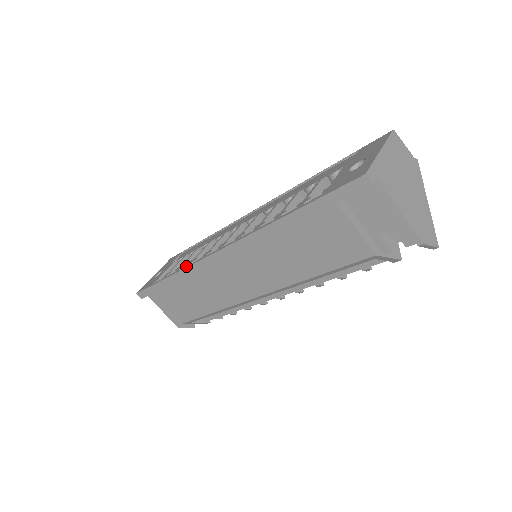
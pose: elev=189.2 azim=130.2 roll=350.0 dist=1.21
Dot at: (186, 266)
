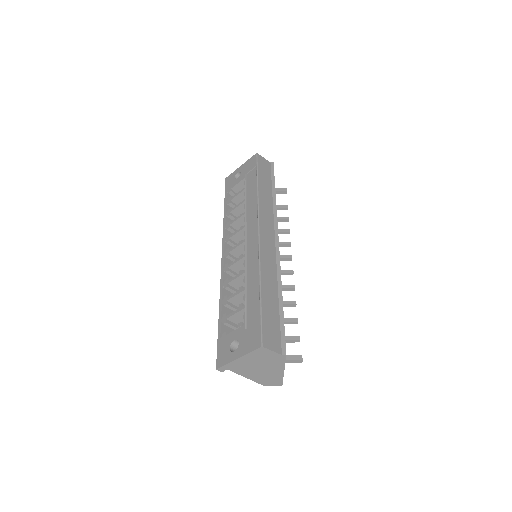
Dot at: (224, 226)
